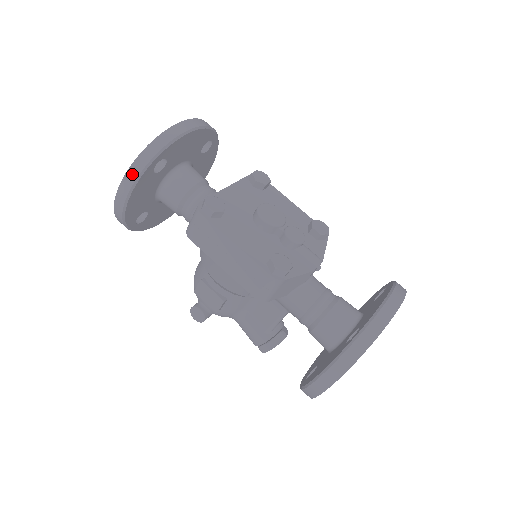
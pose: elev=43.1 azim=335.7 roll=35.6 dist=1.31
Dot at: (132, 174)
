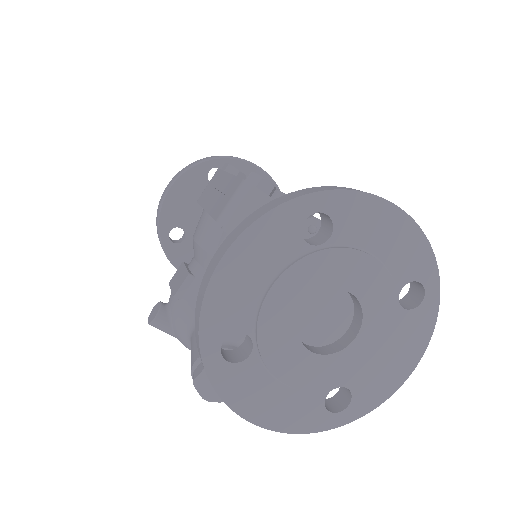
Dot at: (189, 165)
